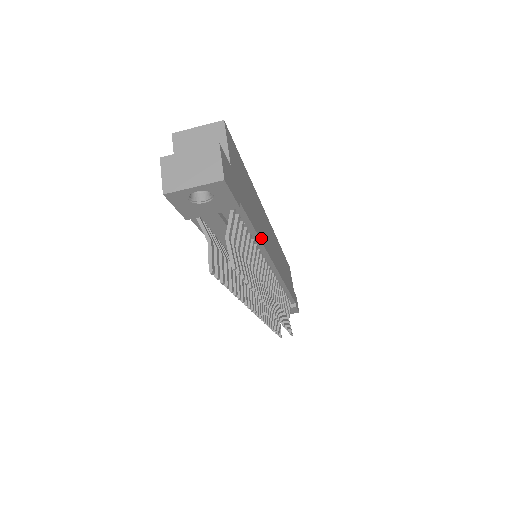
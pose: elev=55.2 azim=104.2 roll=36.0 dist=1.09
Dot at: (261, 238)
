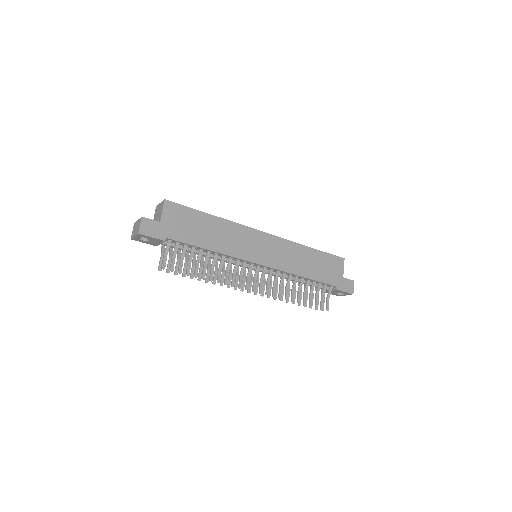
Dot at: (217, 250)
